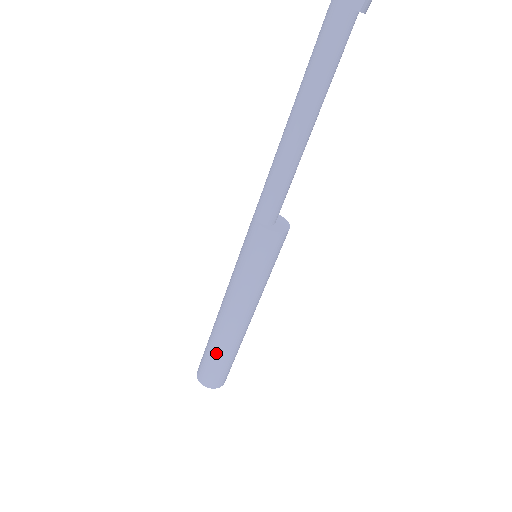
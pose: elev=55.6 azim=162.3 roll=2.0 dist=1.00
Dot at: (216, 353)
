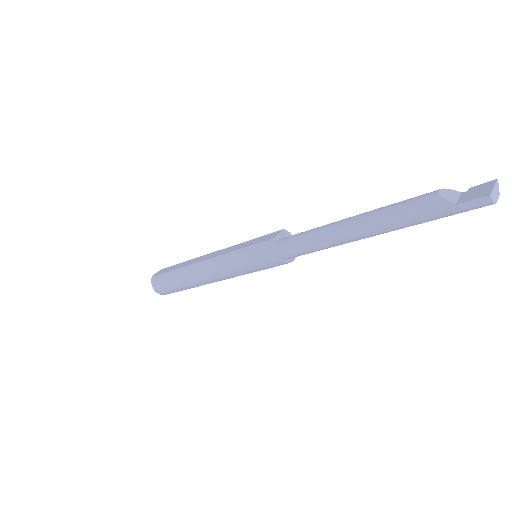
Dot at: occluded
